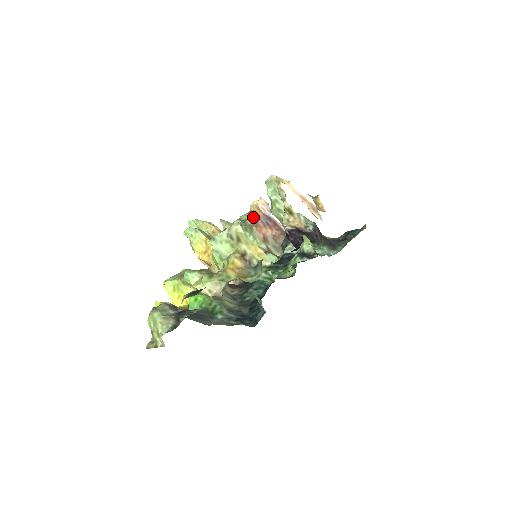
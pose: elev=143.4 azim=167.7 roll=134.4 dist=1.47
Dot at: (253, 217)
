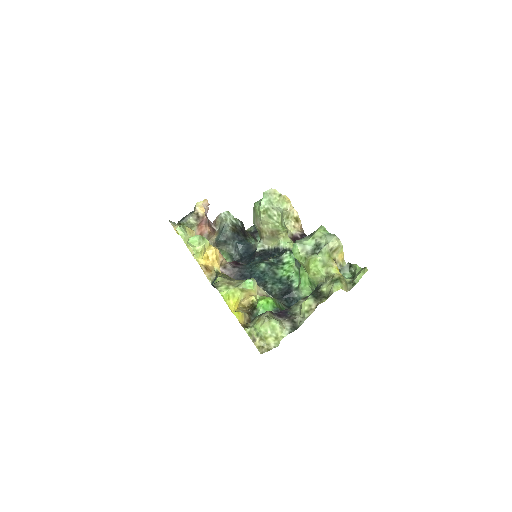
Dot at: (199, 217)
